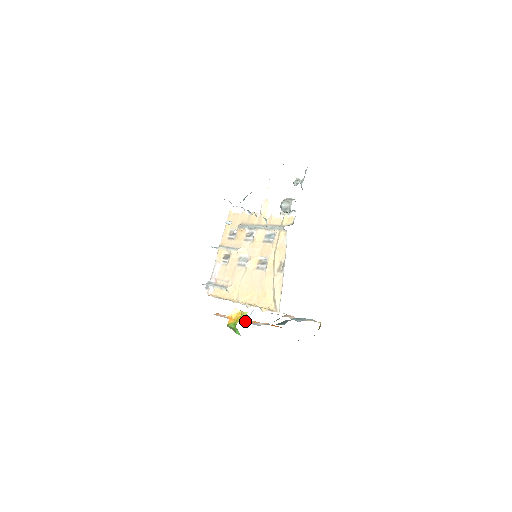
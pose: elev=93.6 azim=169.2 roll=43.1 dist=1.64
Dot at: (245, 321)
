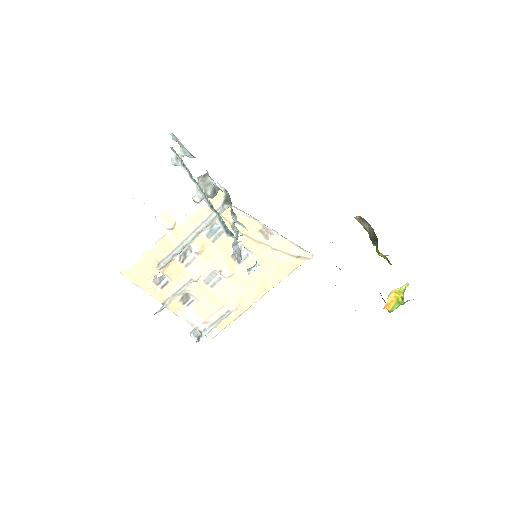
Dot at: occluded
